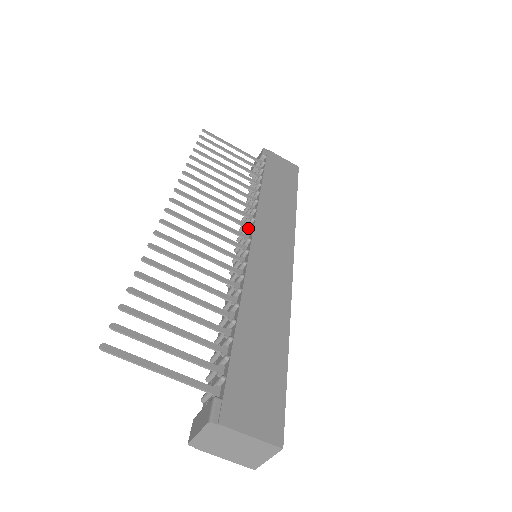
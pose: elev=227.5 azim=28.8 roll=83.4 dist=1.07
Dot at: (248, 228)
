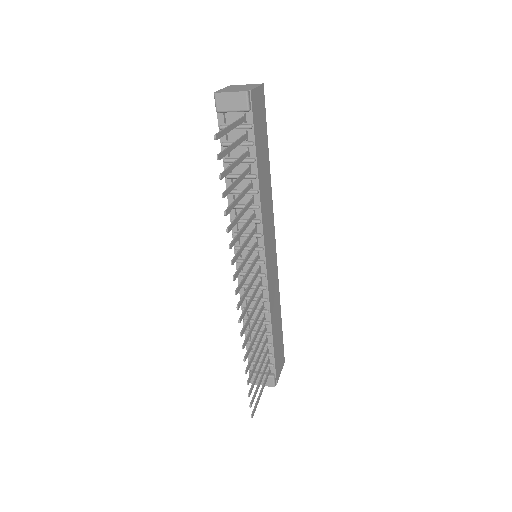
Dot at: (258, 245)
